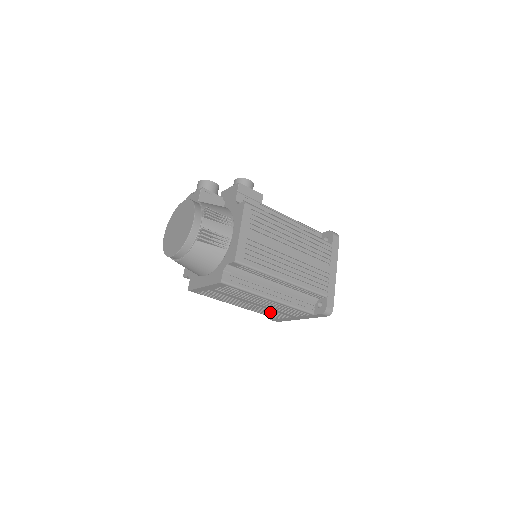
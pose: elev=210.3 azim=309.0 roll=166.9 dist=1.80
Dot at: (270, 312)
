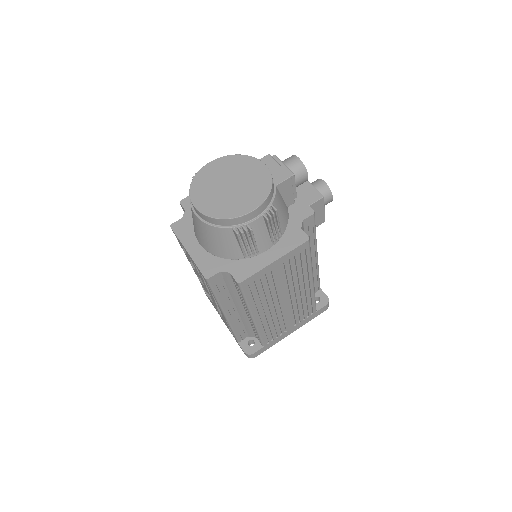
Dot at: (210, 298)
